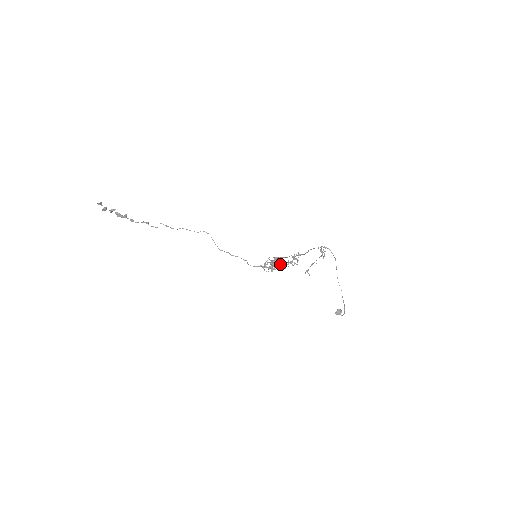
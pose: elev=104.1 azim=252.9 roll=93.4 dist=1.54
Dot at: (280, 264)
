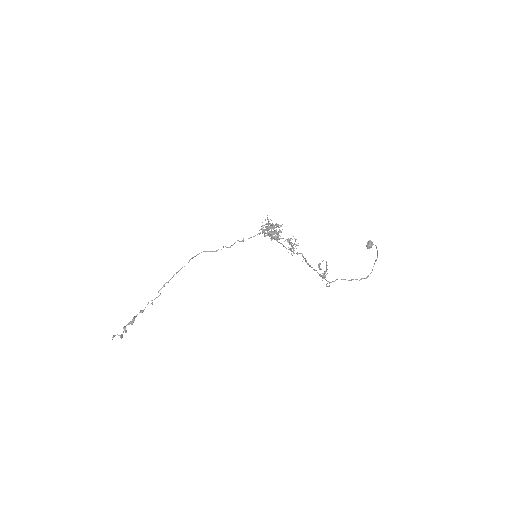
Dot at: occluded
